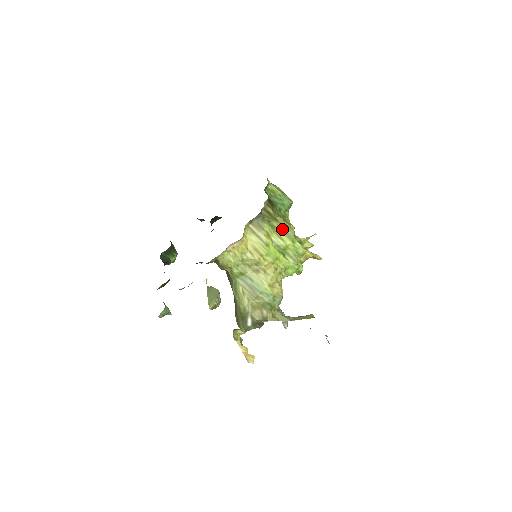
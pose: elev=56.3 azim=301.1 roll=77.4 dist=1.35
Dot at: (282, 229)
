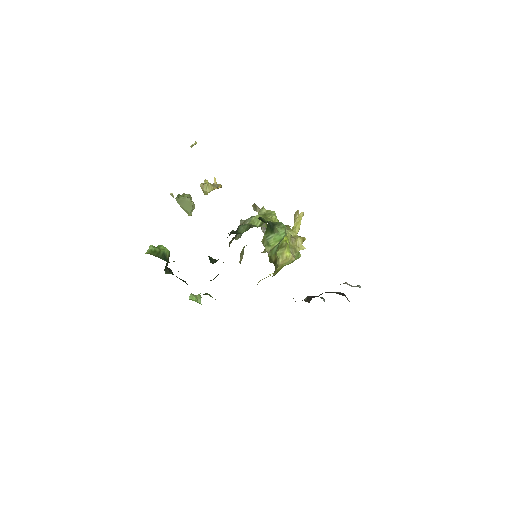
Dot at: occluded
